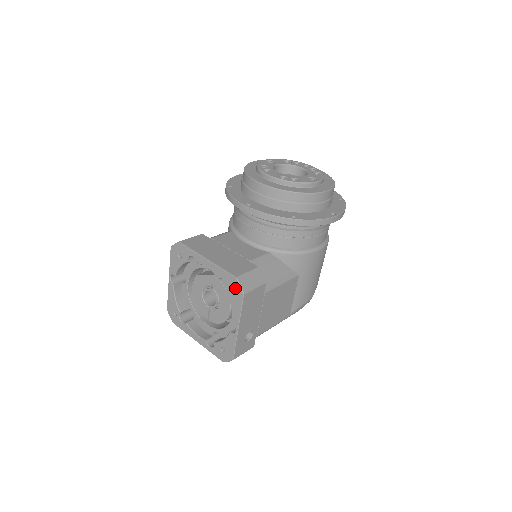
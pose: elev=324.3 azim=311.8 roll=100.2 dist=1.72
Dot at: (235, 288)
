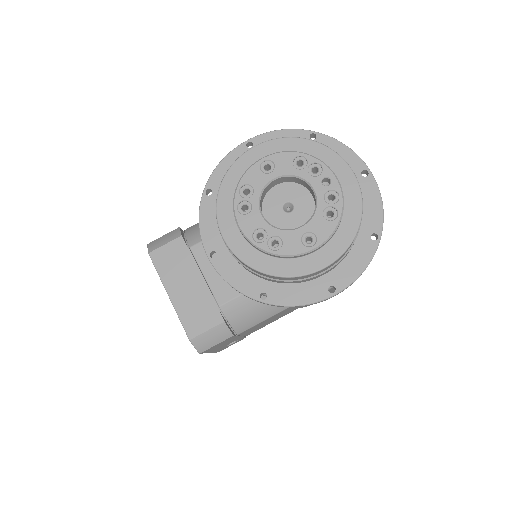
Dot at: occluded
